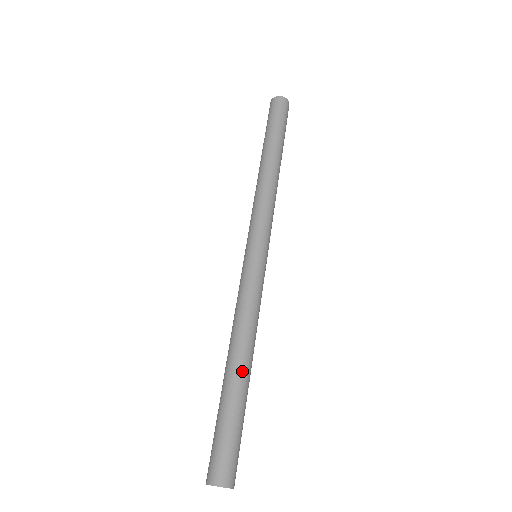
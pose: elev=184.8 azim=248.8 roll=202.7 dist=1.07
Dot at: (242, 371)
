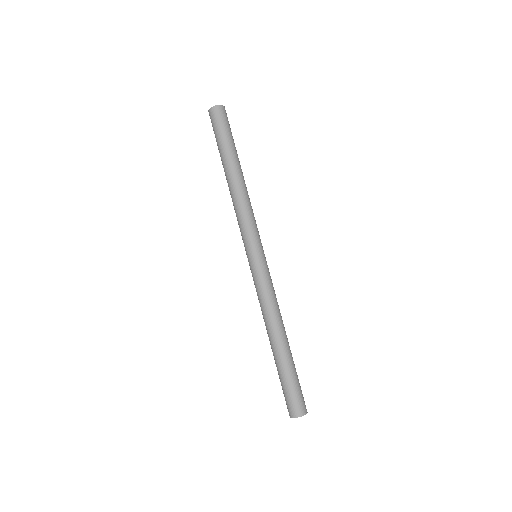
Dot at: (277, 345)
